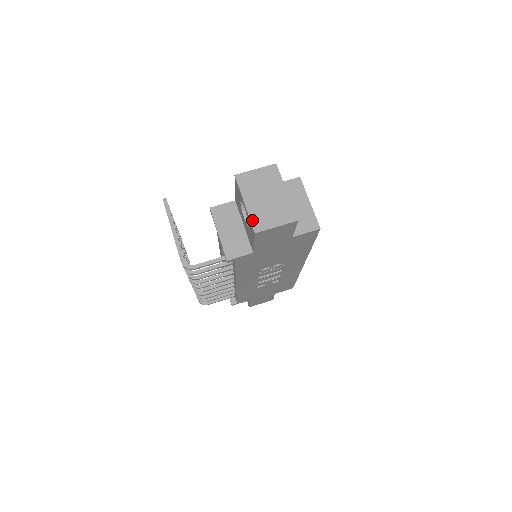
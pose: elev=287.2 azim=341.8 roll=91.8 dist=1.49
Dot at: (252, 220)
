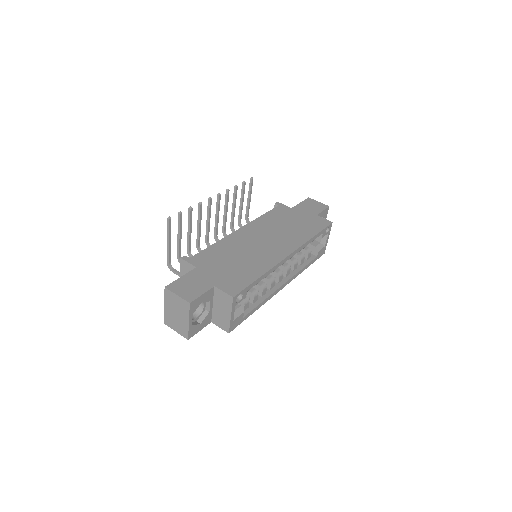
Dot at: (165, 317)
